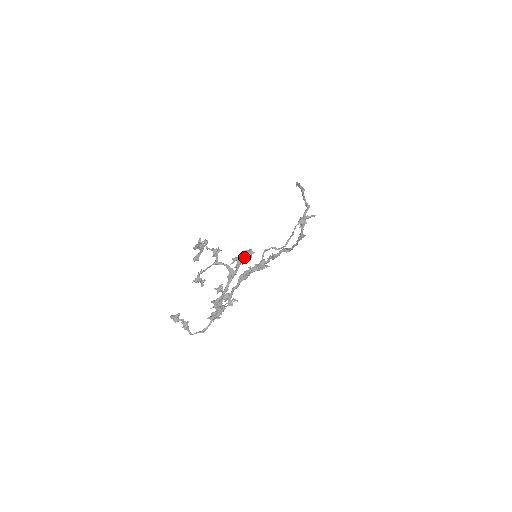
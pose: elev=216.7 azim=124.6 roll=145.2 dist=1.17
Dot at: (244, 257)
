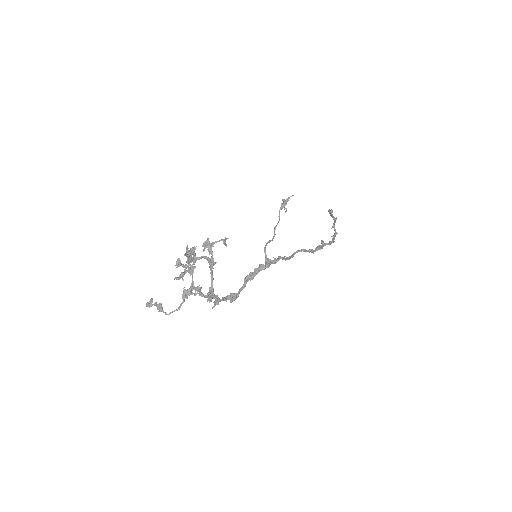
Dot at: (214, 242)
